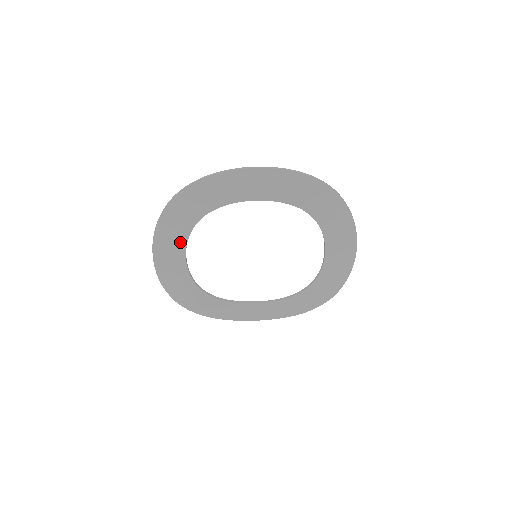
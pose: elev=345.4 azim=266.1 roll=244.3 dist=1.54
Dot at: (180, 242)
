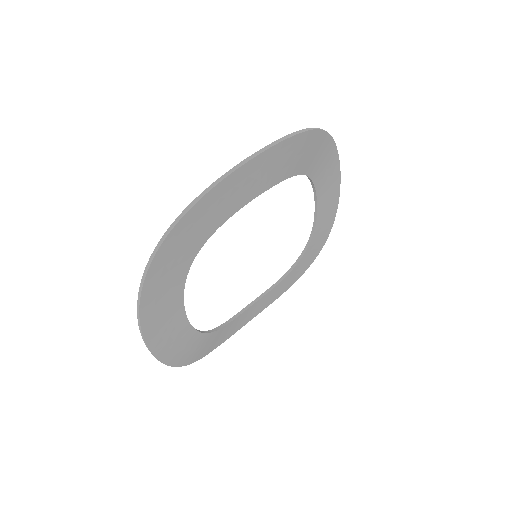
Dot at: (175, 295)
